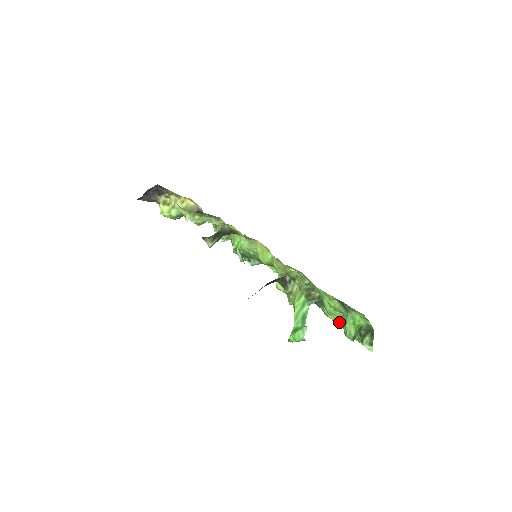
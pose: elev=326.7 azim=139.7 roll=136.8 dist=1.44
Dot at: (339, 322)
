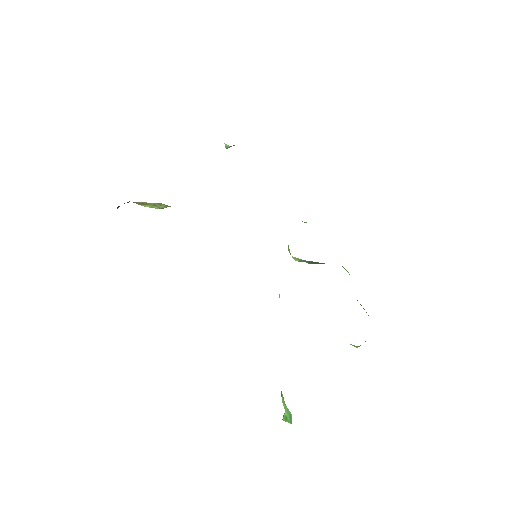
Dot at: occluded
